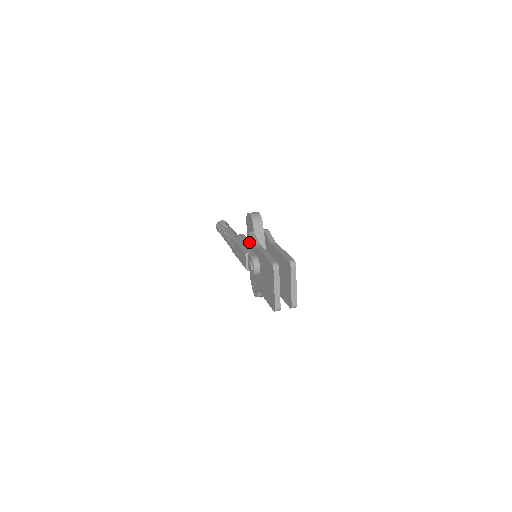
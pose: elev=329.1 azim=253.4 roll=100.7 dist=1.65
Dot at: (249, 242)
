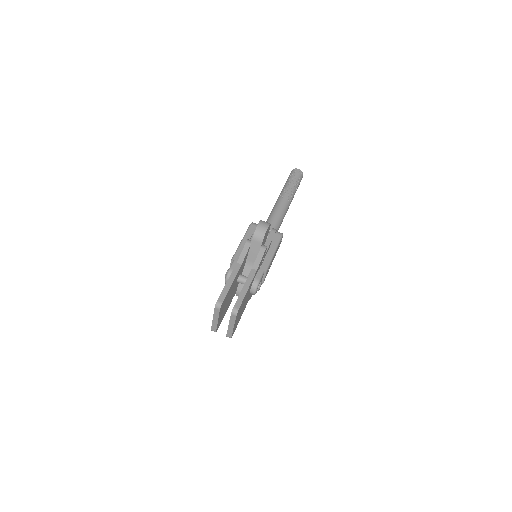
Dot at: occluded
